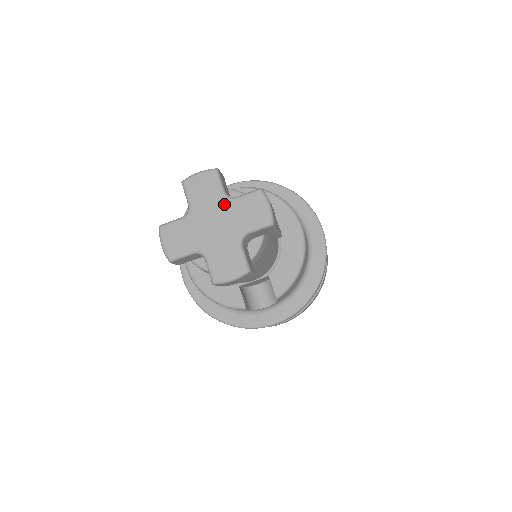
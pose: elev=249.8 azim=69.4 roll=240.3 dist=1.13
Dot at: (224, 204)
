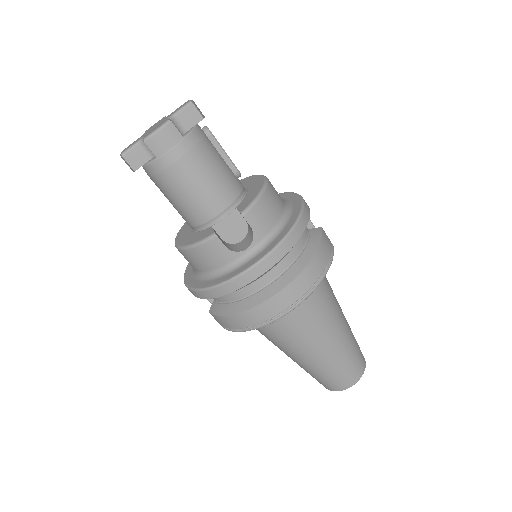
Dot at: (164, 118)
